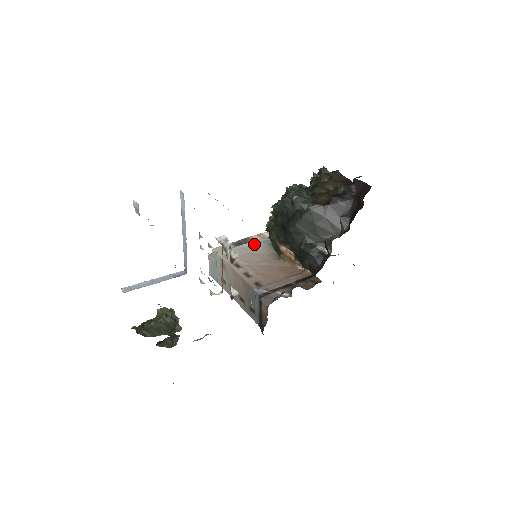
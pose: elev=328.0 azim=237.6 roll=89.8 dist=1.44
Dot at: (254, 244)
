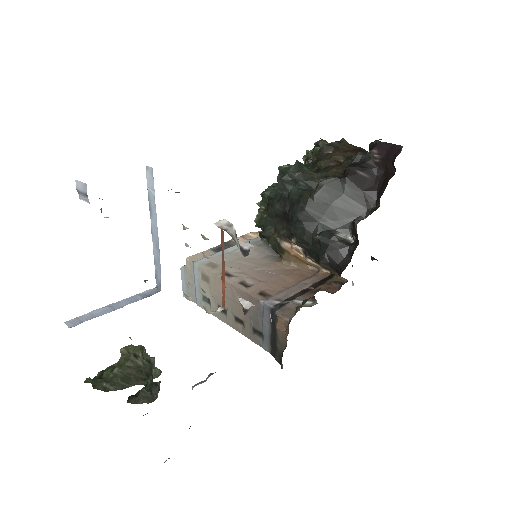
Dot at: occluded
